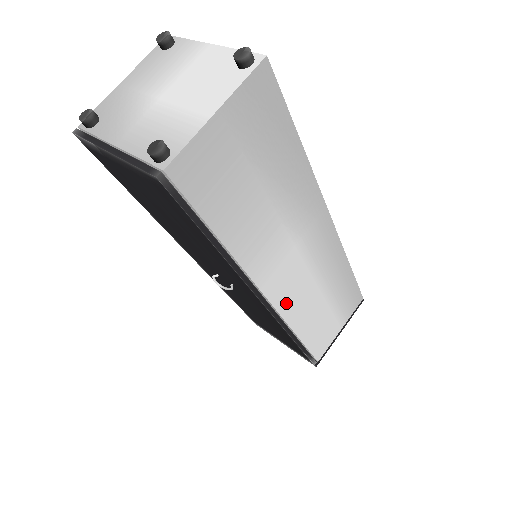
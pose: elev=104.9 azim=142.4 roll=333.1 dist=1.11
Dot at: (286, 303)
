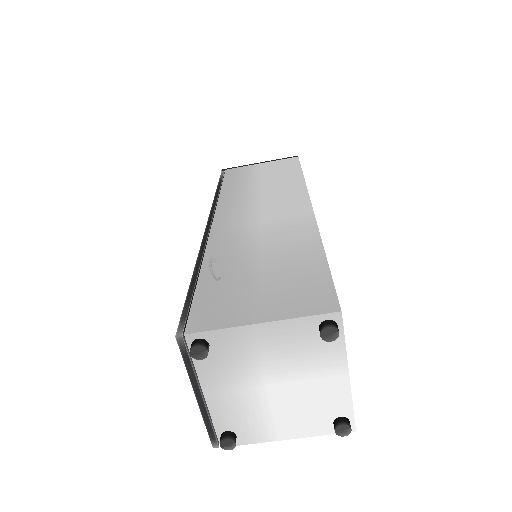
Dot at: occluded
